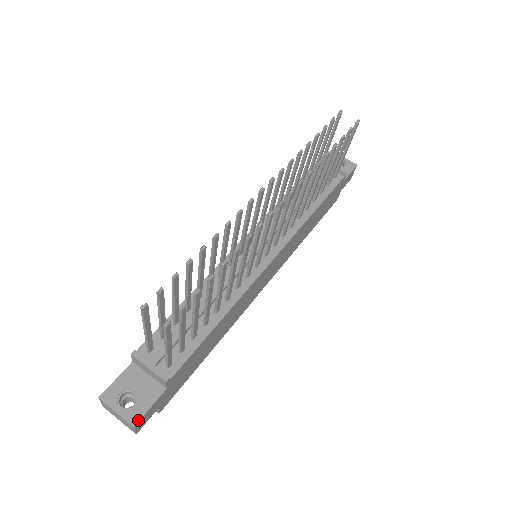
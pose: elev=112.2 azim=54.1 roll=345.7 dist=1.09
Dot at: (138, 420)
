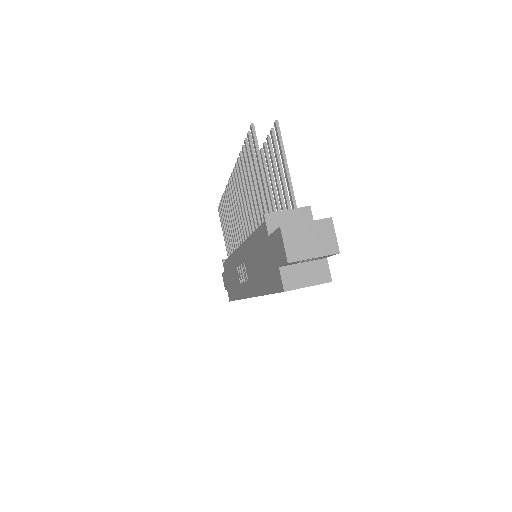
Dot at: (327, 219)
